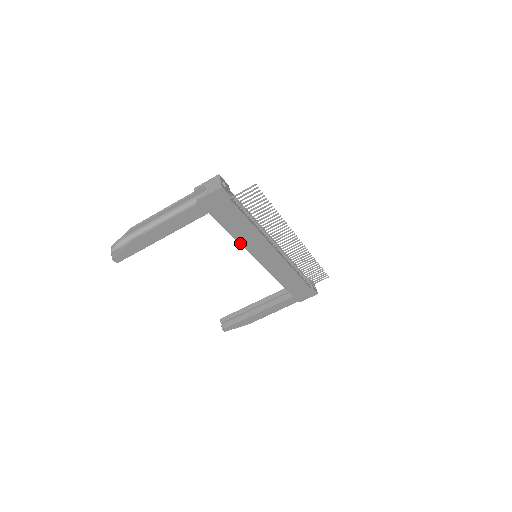
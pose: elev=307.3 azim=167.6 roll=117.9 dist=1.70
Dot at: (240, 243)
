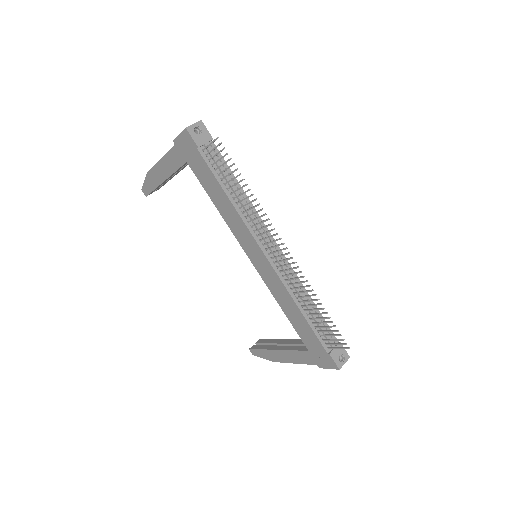
Dot at: (226, 221)
